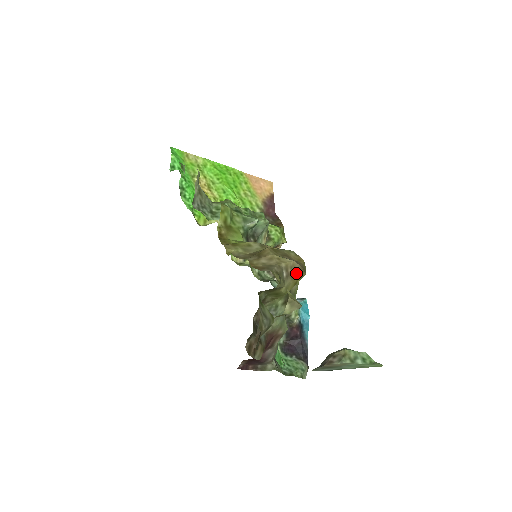
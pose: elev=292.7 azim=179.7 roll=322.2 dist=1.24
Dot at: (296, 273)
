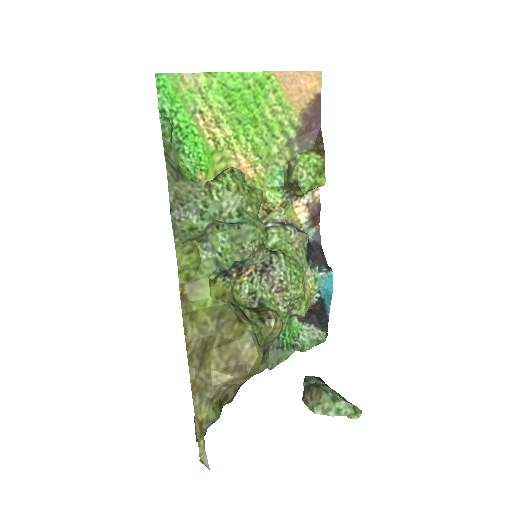
Dot at: (241, 380)
